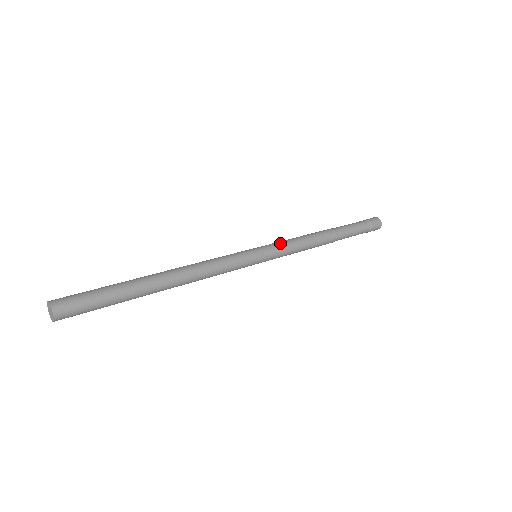
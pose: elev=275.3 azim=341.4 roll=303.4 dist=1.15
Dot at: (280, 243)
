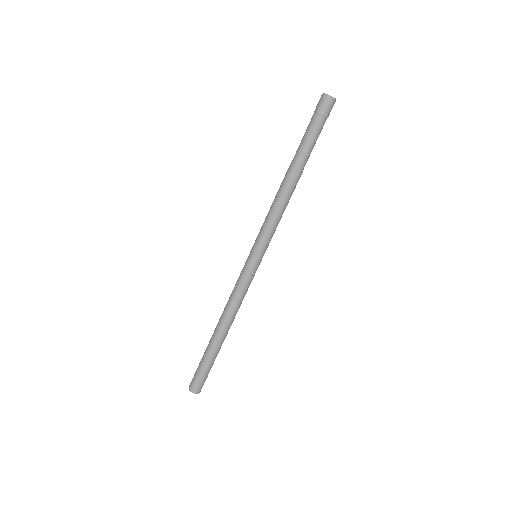
Dot at: (263, 233)
